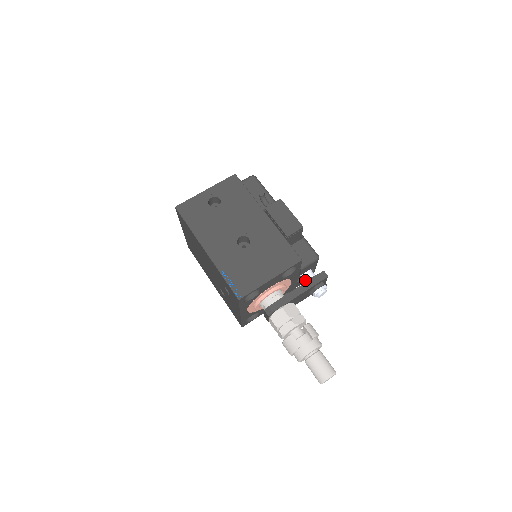
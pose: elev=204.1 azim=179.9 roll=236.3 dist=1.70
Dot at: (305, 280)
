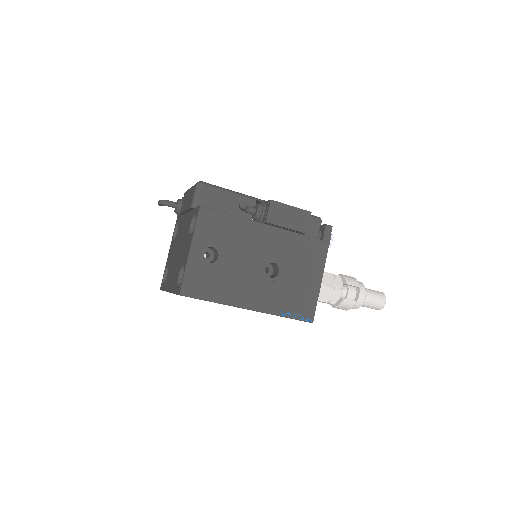
Dot at: occluded
